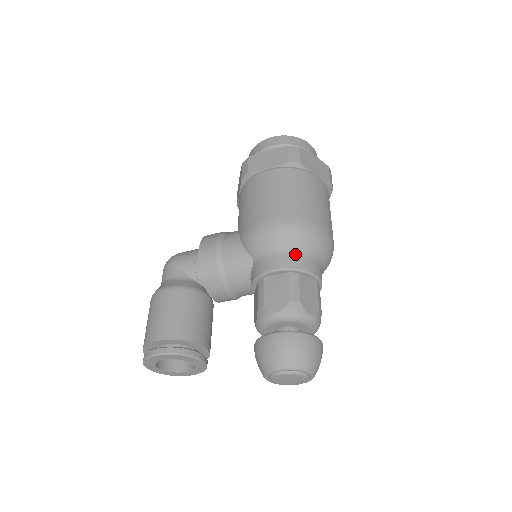
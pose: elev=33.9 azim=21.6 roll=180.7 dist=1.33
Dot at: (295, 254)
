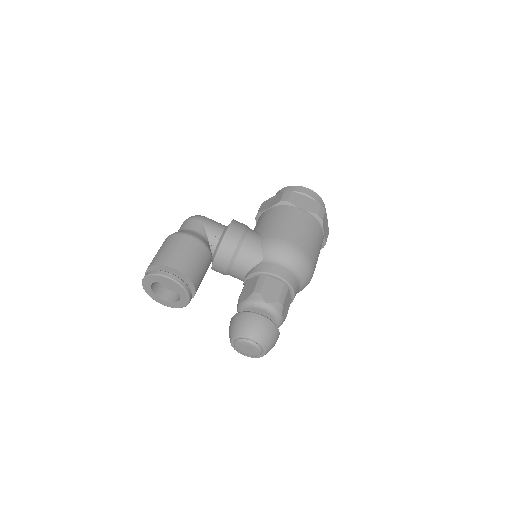
Dot at: (293, 274)
